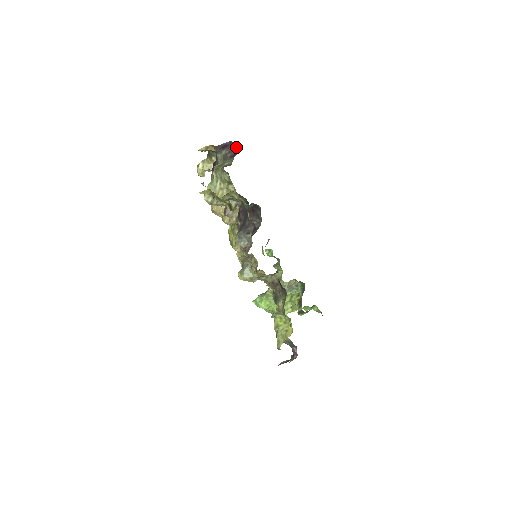
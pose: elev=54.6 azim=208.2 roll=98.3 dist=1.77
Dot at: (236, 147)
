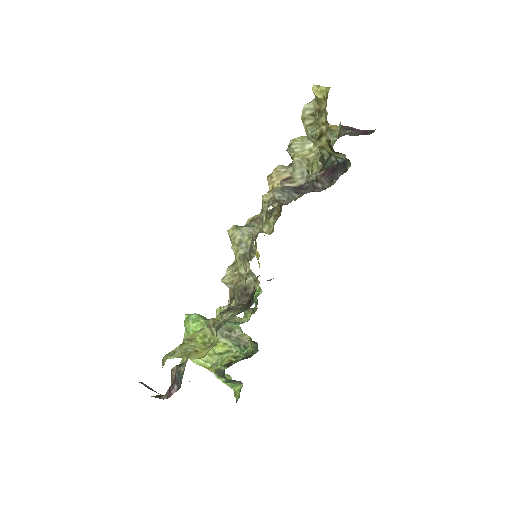
Dot at: (367, 134)
